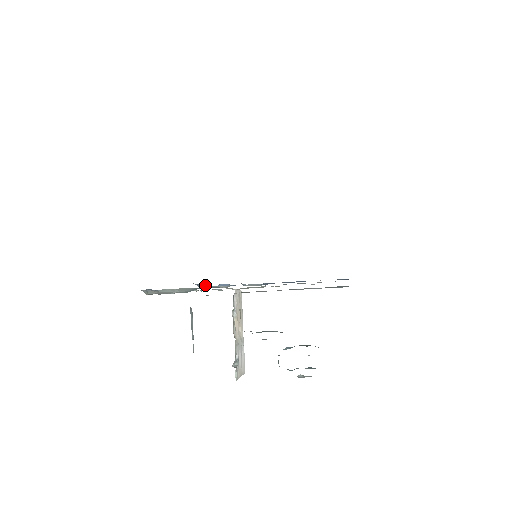
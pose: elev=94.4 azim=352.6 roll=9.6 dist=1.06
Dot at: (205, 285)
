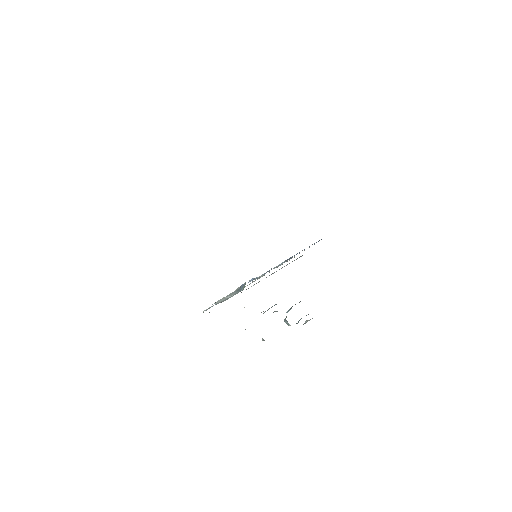
Dot at: occluded
